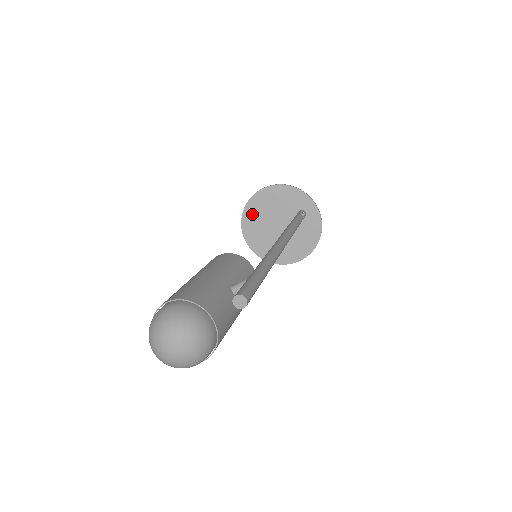
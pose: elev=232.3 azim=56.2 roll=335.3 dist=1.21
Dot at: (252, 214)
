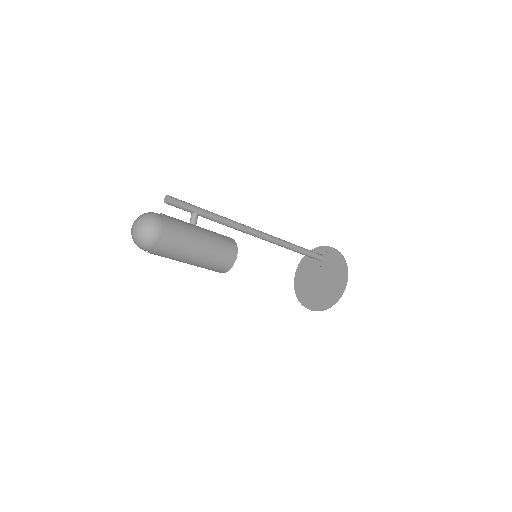
Dot at: (302, 293)
